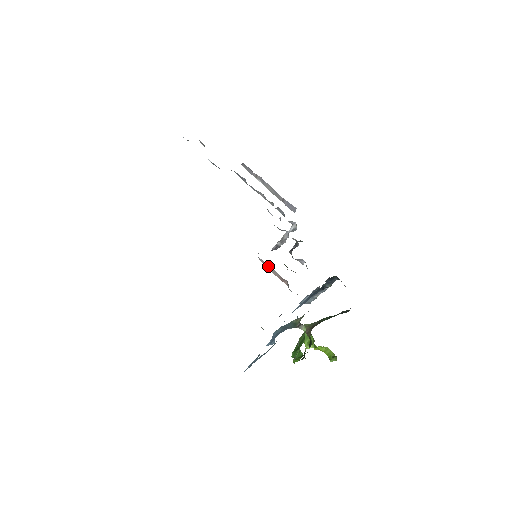
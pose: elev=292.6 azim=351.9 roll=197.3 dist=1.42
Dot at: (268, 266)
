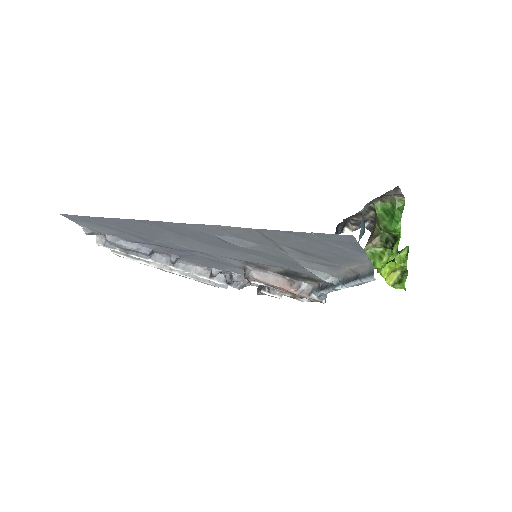
Dot at: (267, 276)
